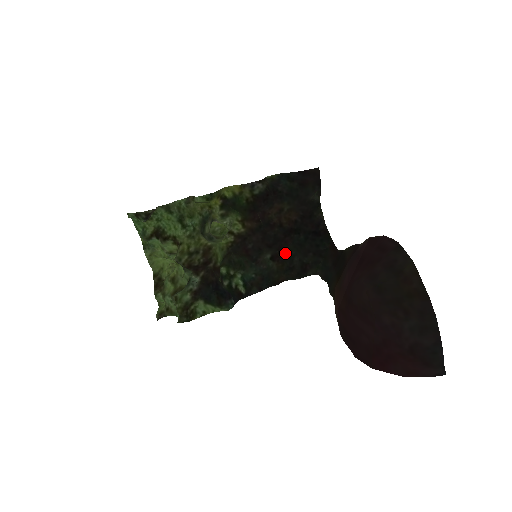
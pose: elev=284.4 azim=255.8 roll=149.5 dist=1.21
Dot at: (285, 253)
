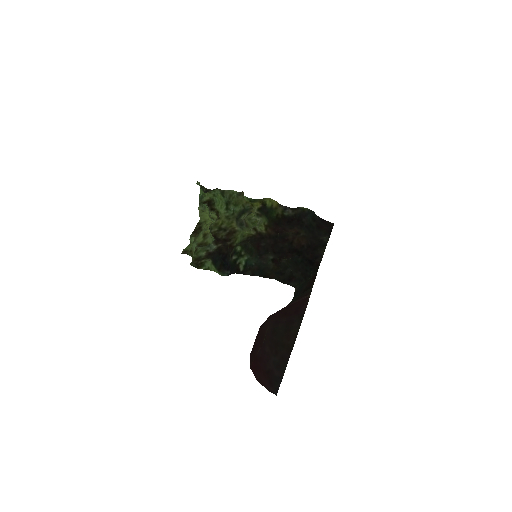
Dot at: (285, 261)
